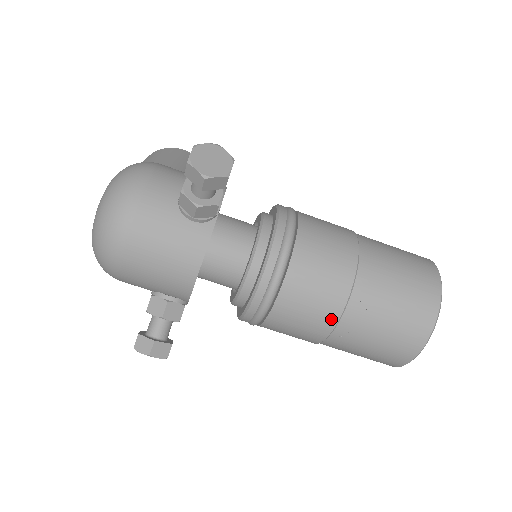
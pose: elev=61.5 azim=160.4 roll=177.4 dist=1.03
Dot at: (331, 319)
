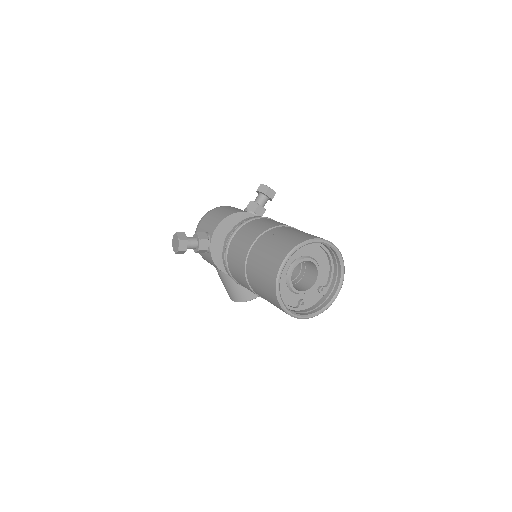
Dot at: (263, 230)
